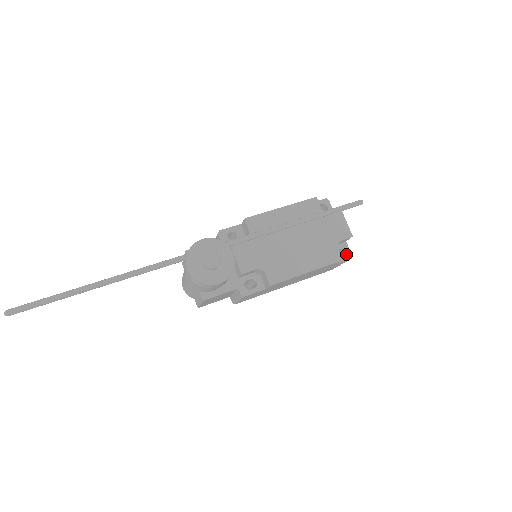
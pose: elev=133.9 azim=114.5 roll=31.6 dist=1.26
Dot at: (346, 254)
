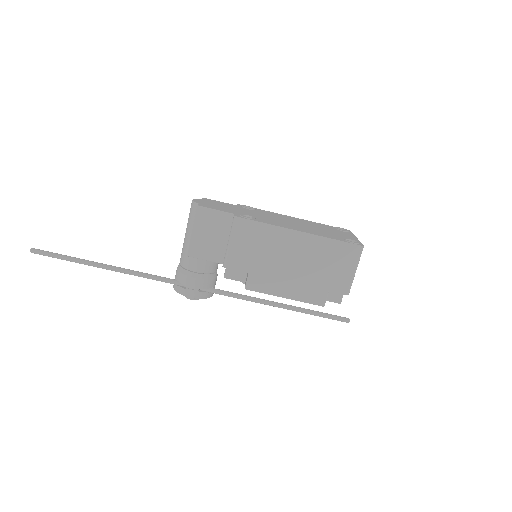
Dot at: occluded
